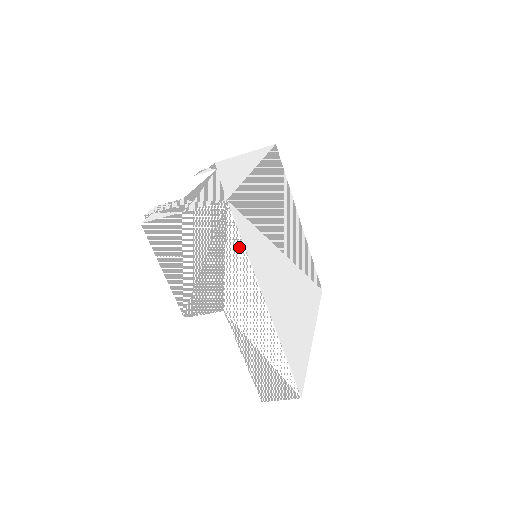
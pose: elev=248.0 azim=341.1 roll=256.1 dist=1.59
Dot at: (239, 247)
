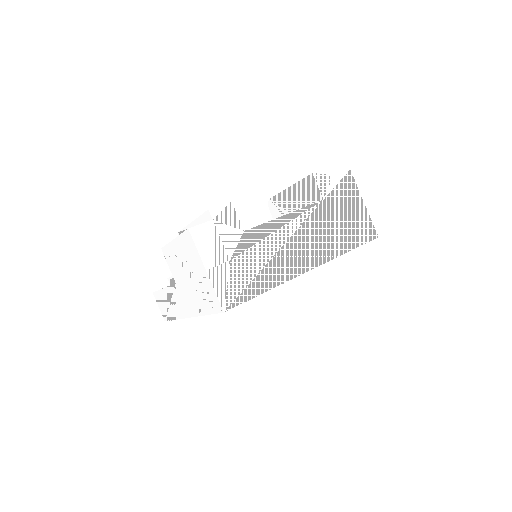
Dot at: (206, 311)
